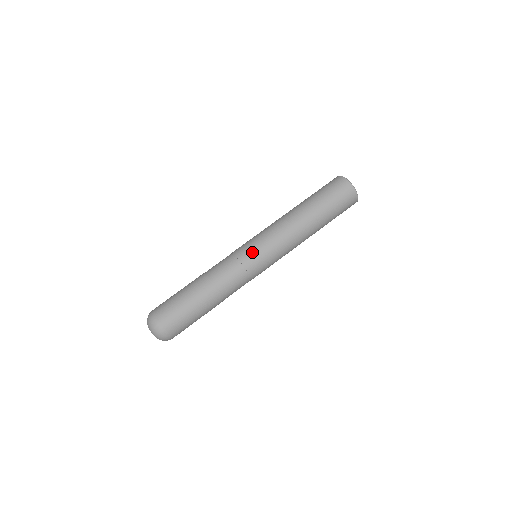
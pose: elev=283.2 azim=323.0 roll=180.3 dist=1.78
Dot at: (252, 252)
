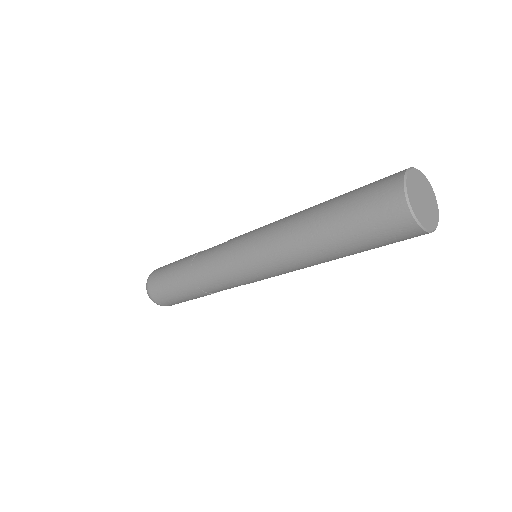
Dot at: (238, 267)
